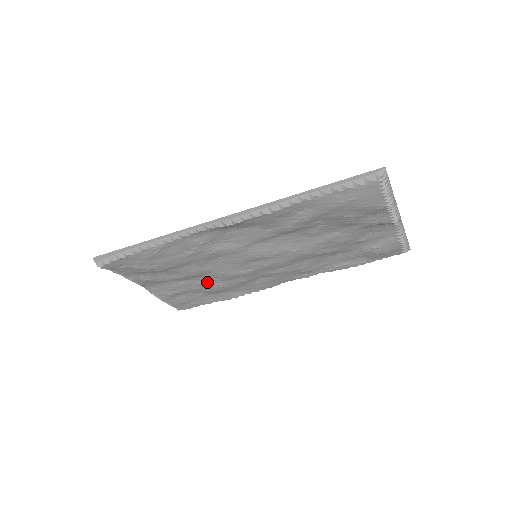
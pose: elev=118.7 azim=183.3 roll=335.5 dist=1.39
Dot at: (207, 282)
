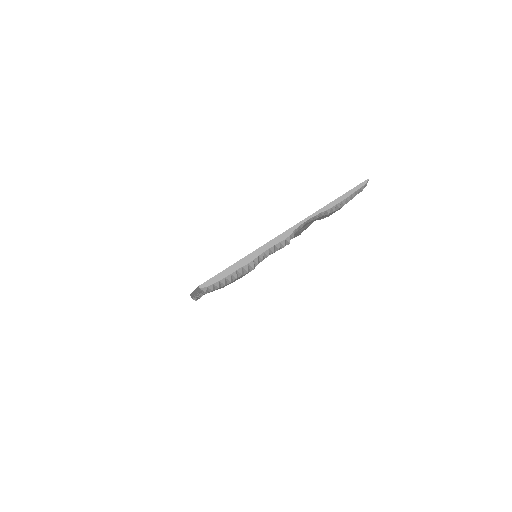
Dot at: occluded
